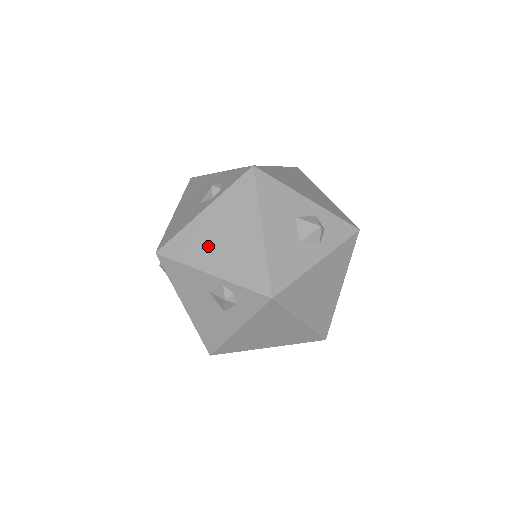
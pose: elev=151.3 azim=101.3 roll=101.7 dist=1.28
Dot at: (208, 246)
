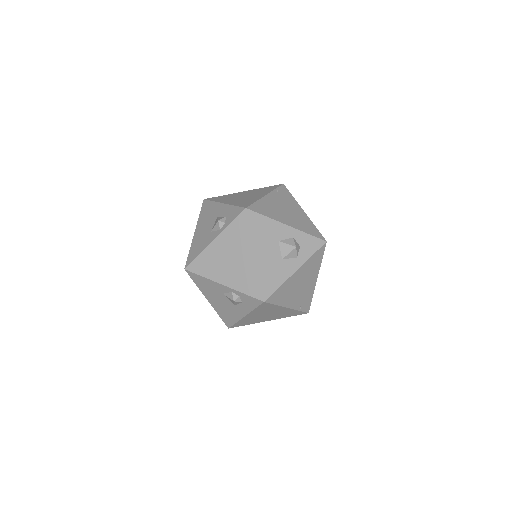
Dot at: (219, 265)
